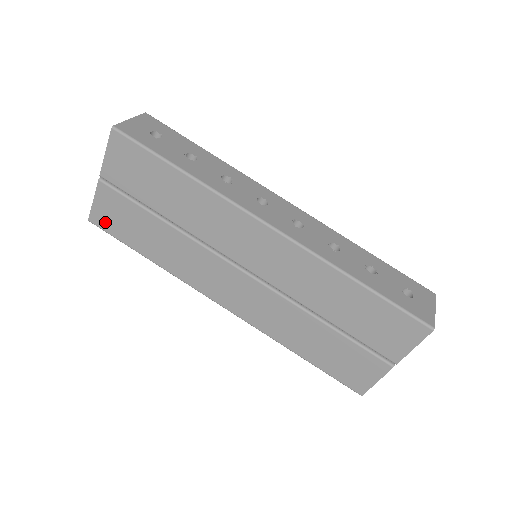
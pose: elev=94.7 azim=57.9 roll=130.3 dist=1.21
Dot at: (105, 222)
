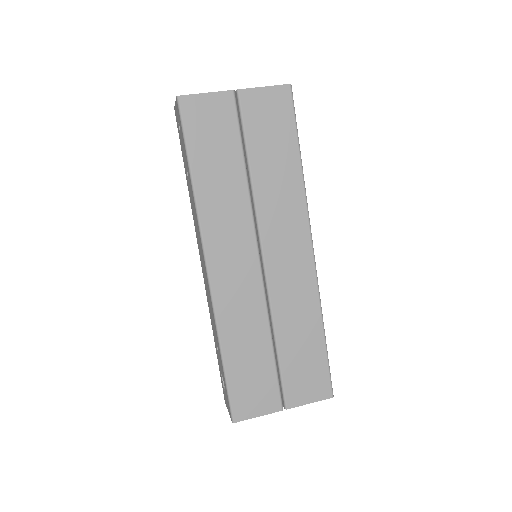
Dot at: (193, 114)
